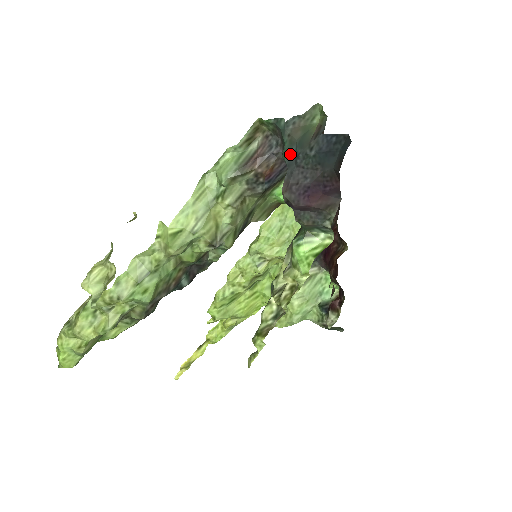
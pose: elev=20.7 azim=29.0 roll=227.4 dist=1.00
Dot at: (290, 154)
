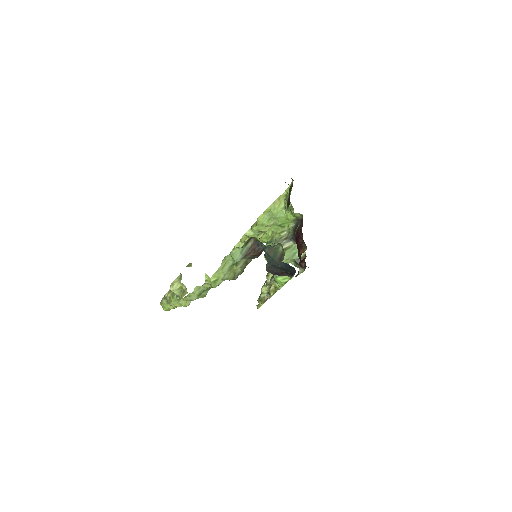
Dot at: (268, 260)
